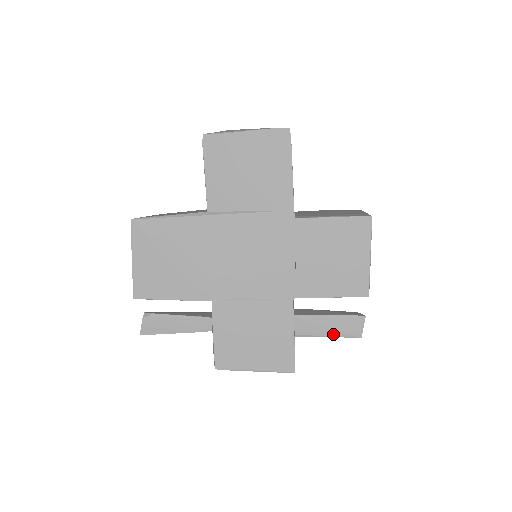
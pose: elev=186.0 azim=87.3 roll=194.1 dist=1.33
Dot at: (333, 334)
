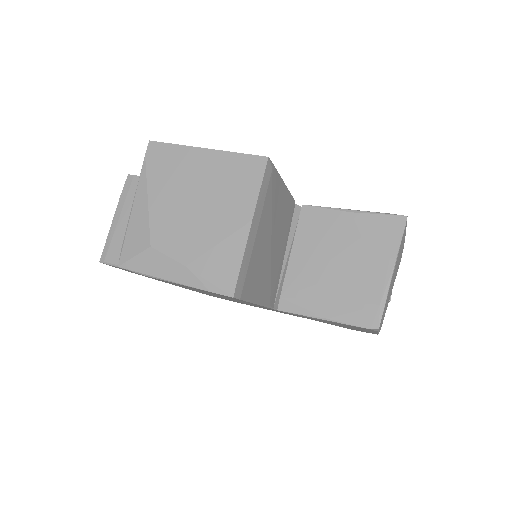
Dot at: occluded
